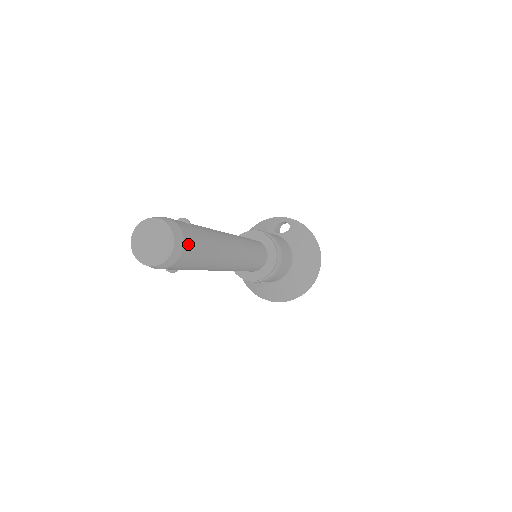
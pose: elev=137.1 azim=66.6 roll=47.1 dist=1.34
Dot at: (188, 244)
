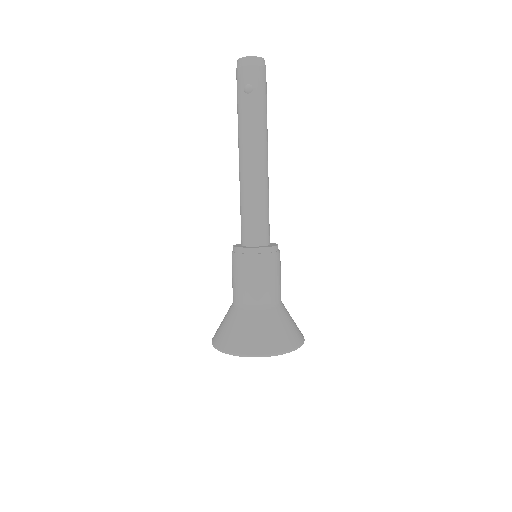
Dot at: occluded
